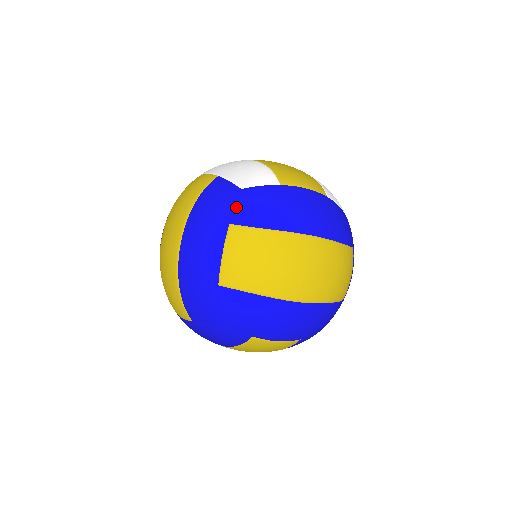
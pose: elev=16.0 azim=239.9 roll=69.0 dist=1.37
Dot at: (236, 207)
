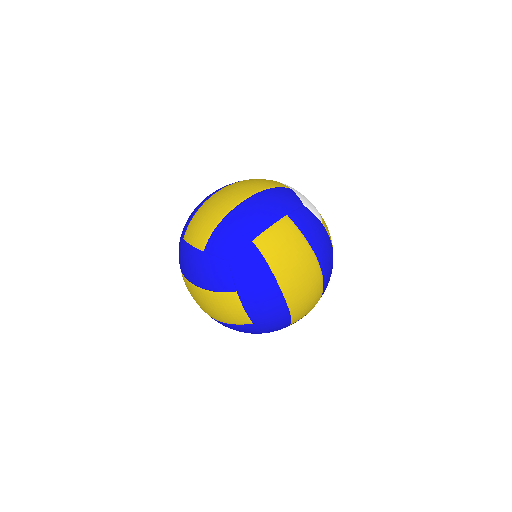
Dot at: (296, 210)
